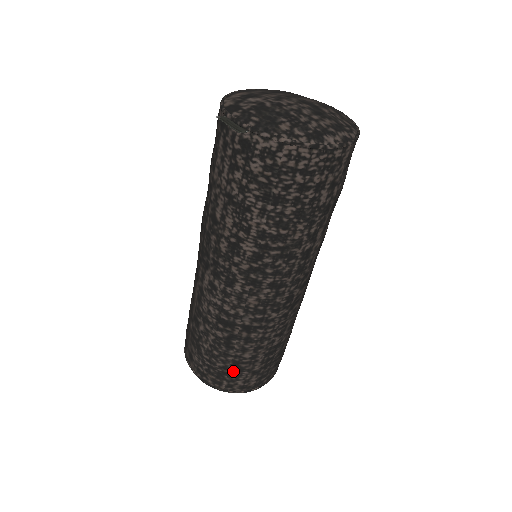
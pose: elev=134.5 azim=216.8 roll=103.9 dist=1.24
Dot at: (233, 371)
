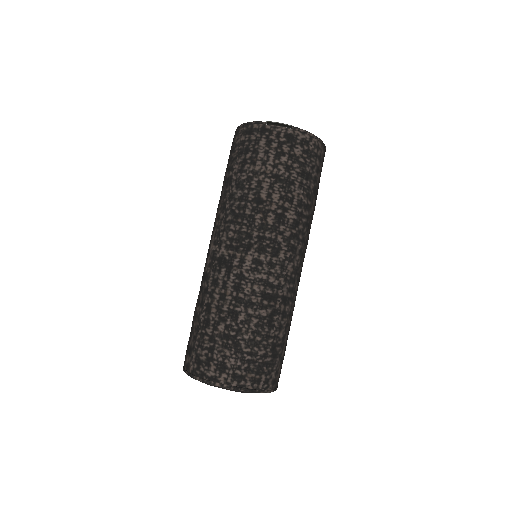
Dot at: (271, 358)
